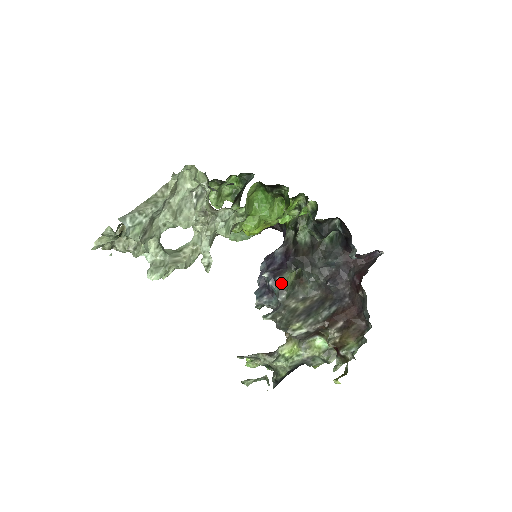
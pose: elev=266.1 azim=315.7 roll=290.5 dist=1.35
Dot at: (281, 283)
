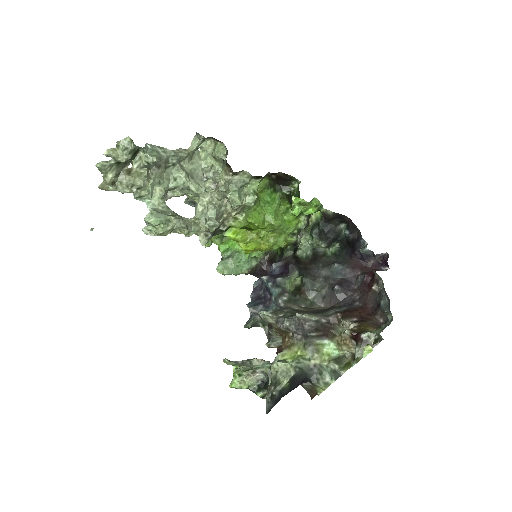
Dot at: (282, 285)
